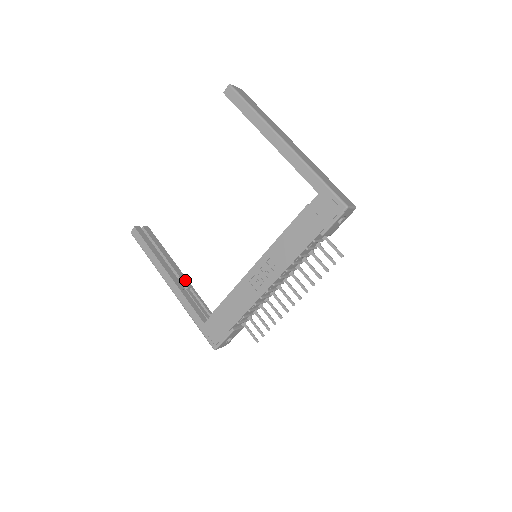
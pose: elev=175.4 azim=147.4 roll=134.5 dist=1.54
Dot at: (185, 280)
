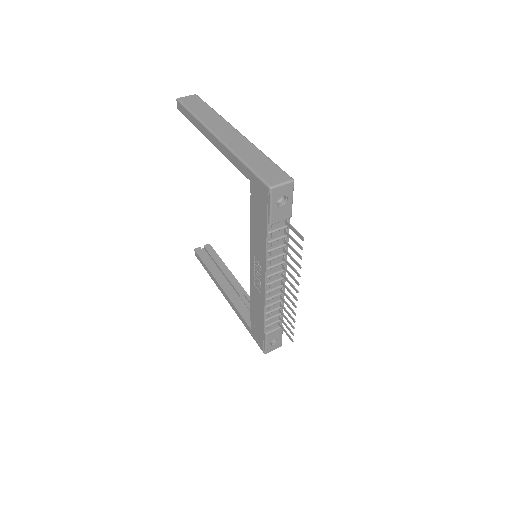
Dot at: (239, 288)
